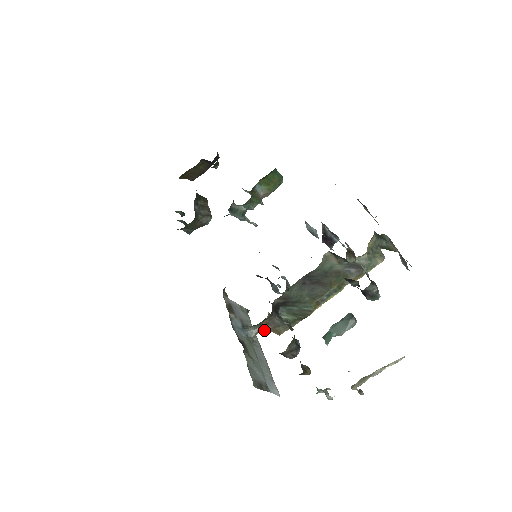
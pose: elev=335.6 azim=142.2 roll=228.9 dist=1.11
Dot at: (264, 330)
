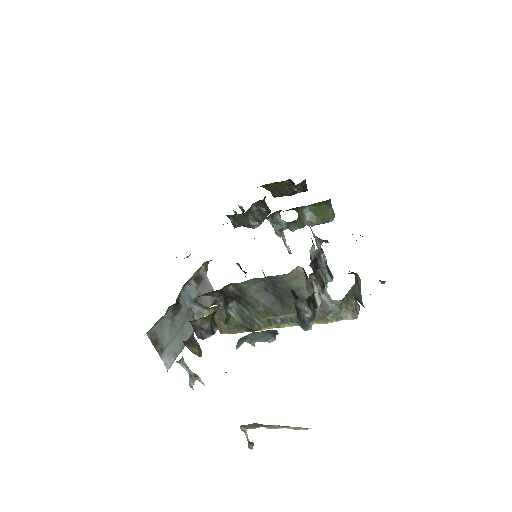
Dot at: occluded
